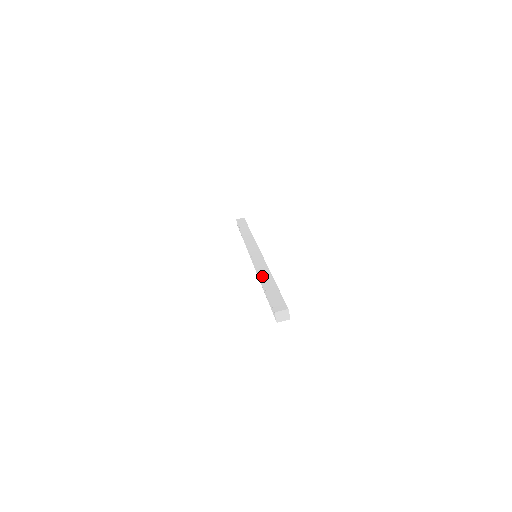
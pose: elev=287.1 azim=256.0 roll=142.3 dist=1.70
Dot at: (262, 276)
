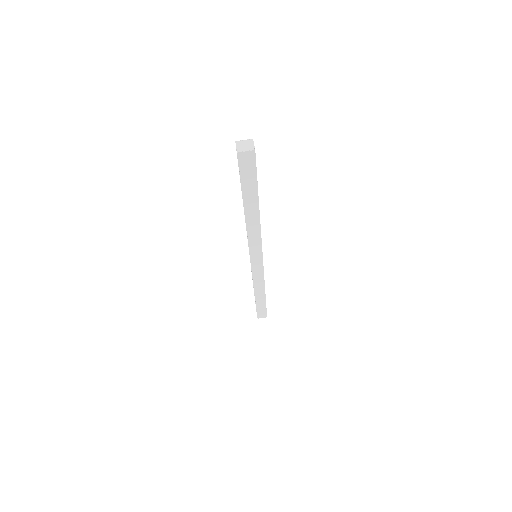
Dot at: occluded
